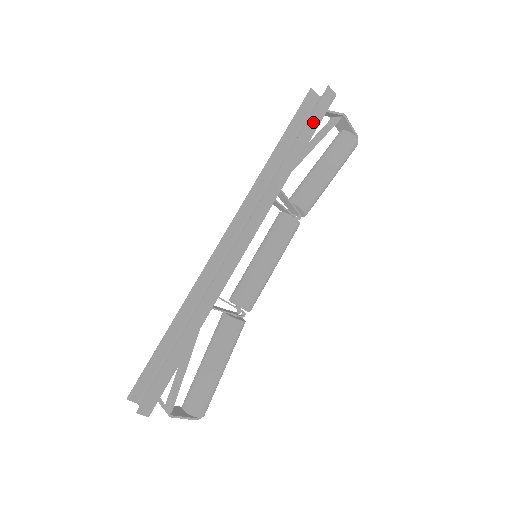
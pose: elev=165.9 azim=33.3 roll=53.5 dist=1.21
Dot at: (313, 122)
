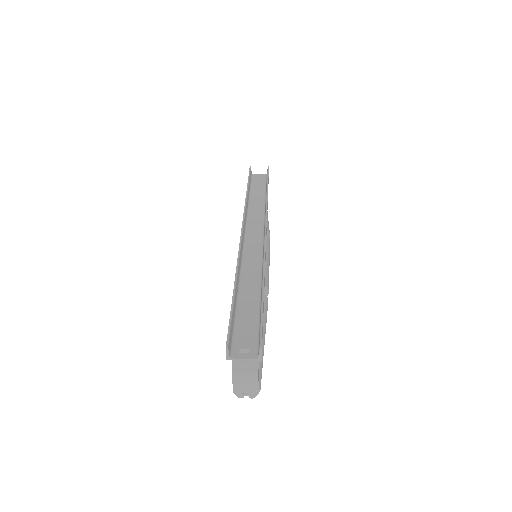
Dot at: (268, 181)
